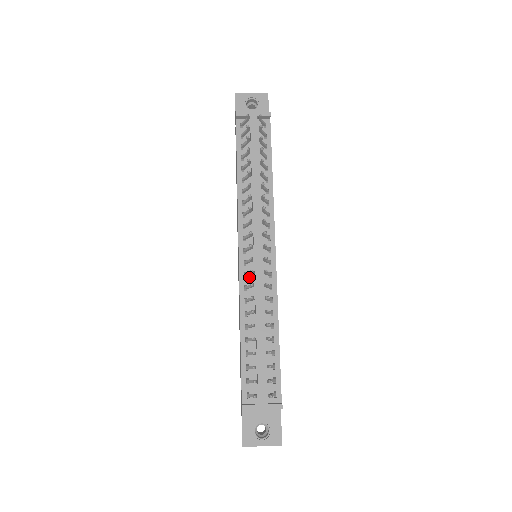
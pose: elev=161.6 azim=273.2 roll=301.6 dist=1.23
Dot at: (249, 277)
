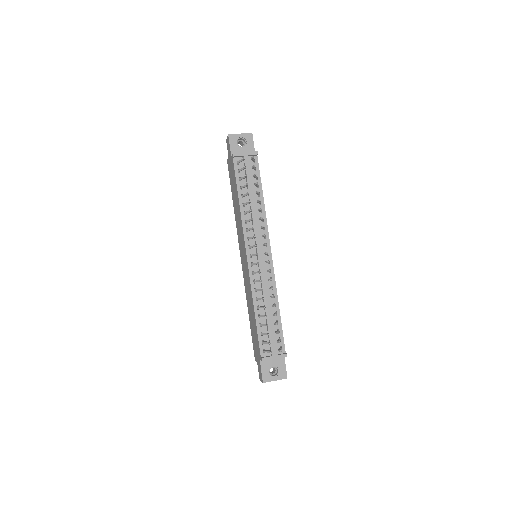
Dot at: (256, 274)
